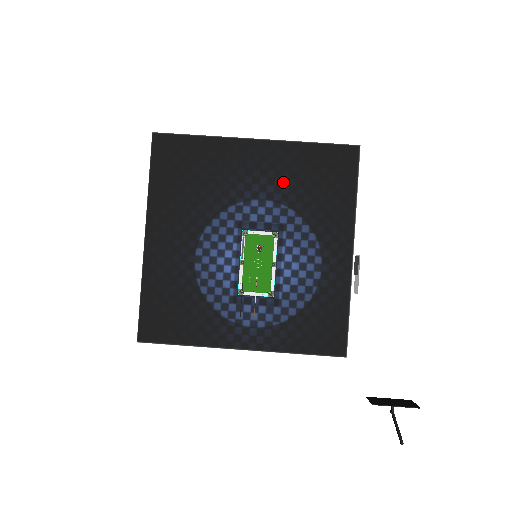
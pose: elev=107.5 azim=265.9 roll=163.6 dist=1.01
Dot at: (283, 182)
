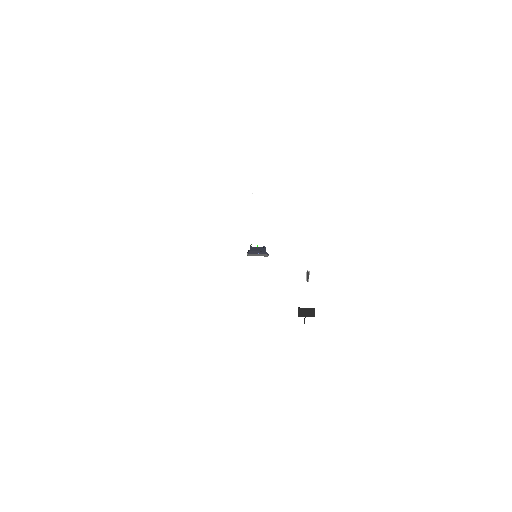
Dot at: occluded
